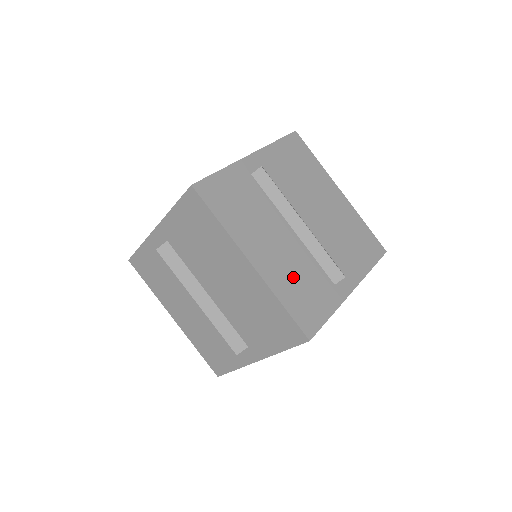
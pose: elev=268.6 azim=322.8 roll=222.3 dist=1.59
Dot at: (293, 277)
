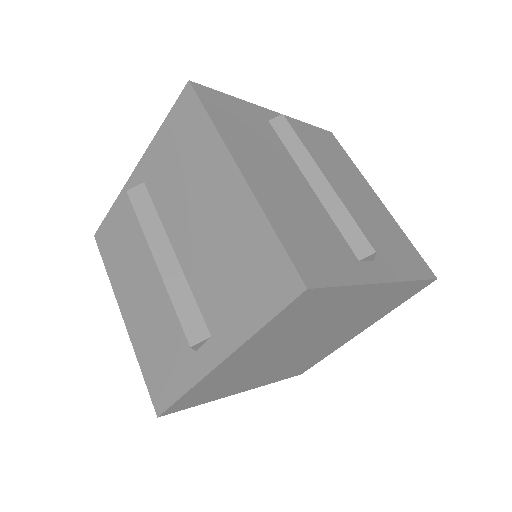
Dot at: (298, 217)
